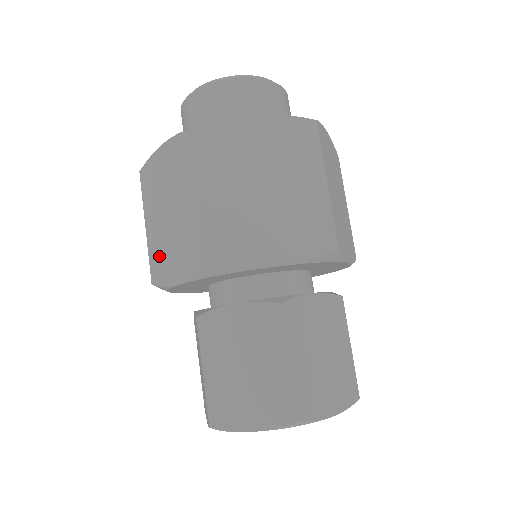
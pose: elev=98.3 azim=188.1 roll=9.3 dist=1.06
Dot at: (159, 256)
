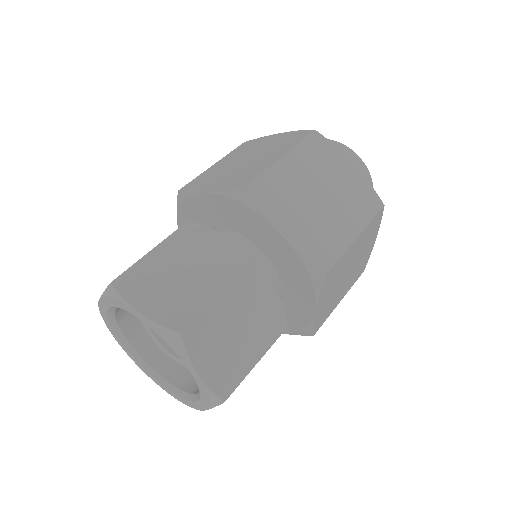
Dot at: occluded
